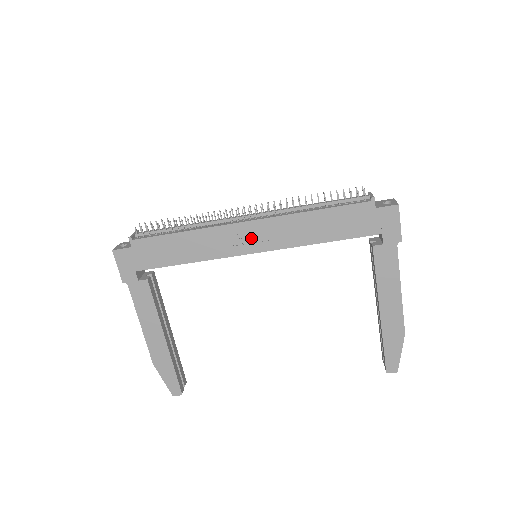
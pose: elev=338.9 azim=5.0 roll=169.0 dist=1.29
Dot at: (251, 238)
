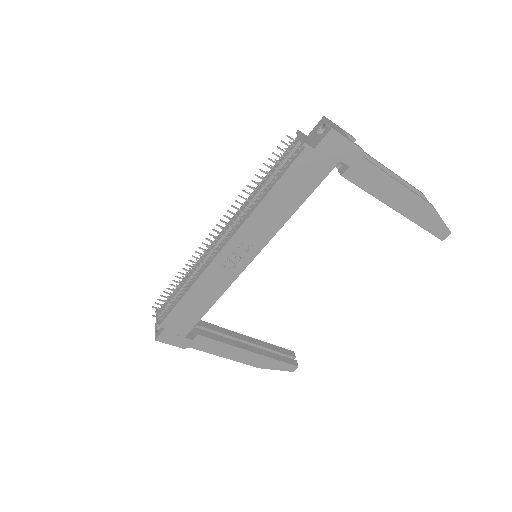
Dot at: (239, 254)
